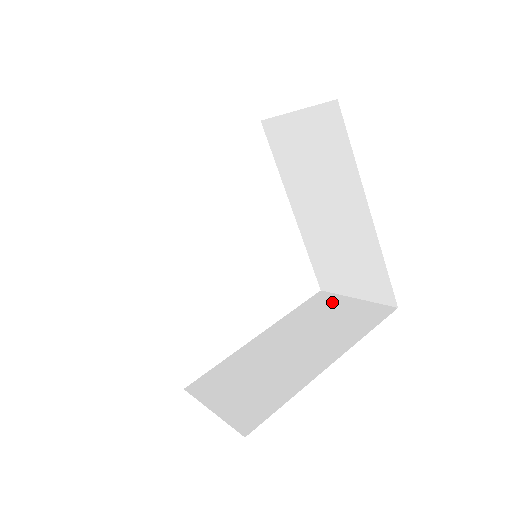
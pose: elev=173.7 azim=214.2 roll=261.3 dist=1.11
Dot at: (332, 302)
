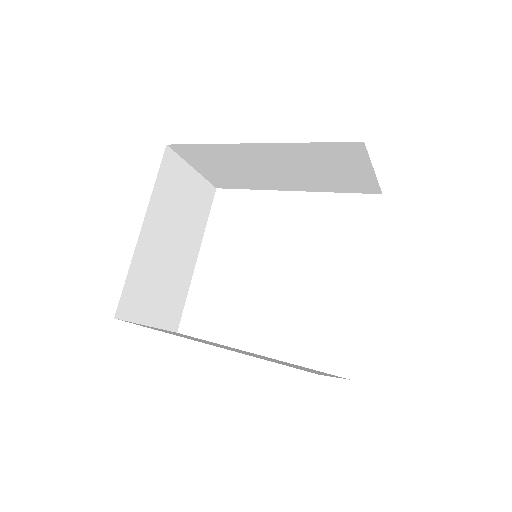
Dot at: occluded
